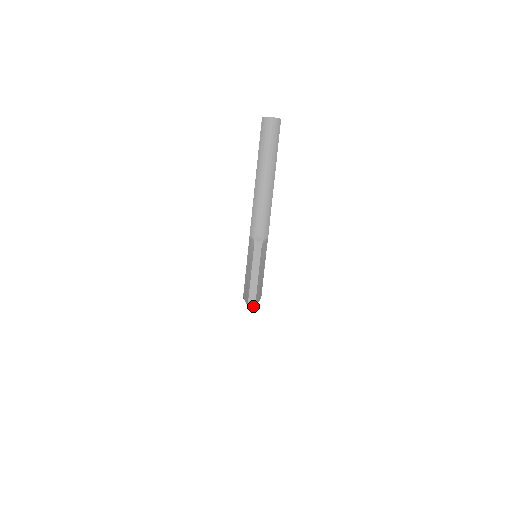
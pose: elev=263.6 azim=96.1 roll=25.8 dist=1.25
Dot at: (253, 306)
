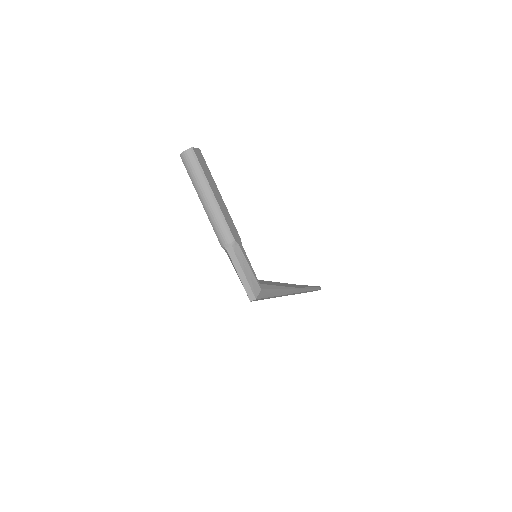
Dot at: (254, 299)
